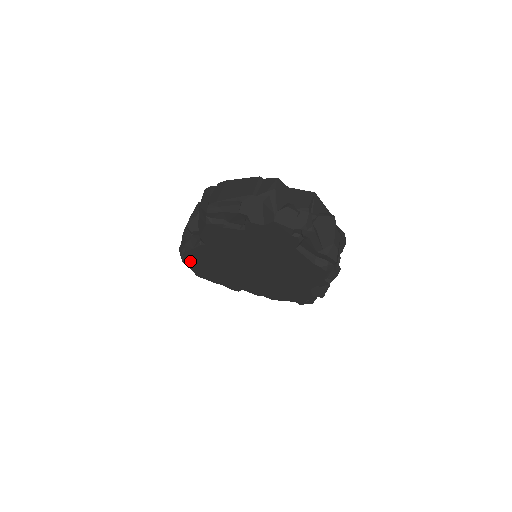
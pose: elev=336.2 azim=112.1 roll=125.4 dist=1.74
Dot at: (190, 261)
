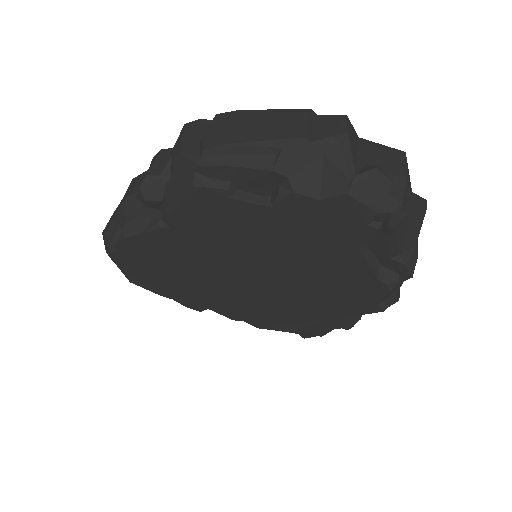
Dot at: (126, 255)
